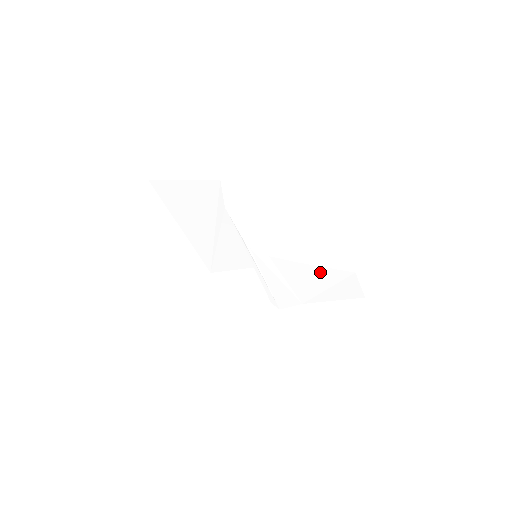
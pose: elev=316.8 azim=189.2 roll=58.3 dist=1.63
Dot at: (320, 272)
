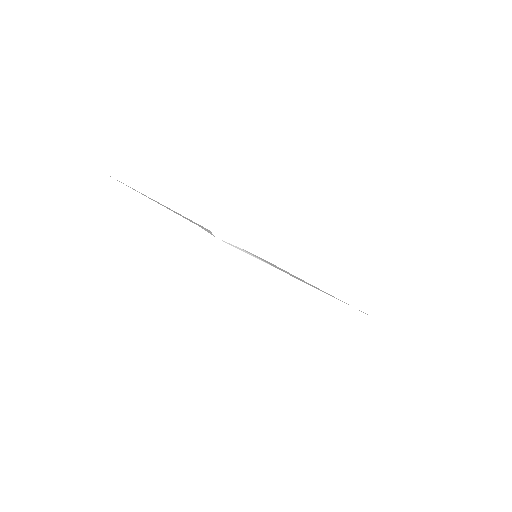
Dot at: occluded
